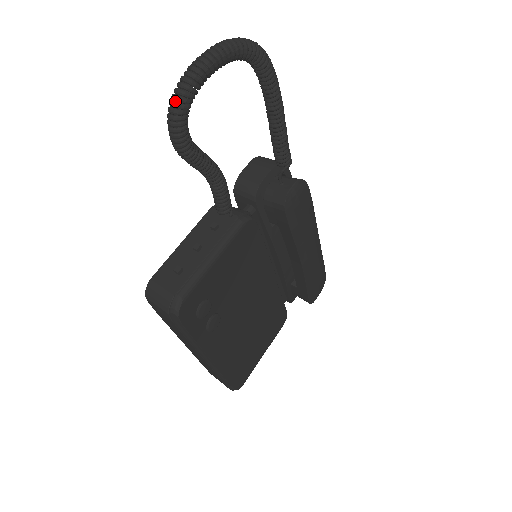
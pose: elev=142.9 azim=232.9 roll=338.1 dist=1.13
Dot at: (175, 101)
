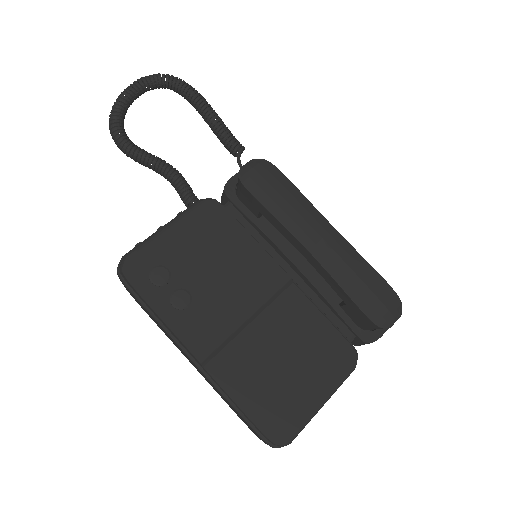
Dot at: occluded
